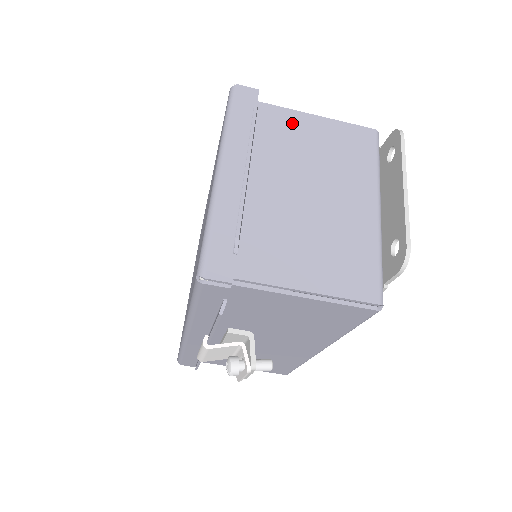
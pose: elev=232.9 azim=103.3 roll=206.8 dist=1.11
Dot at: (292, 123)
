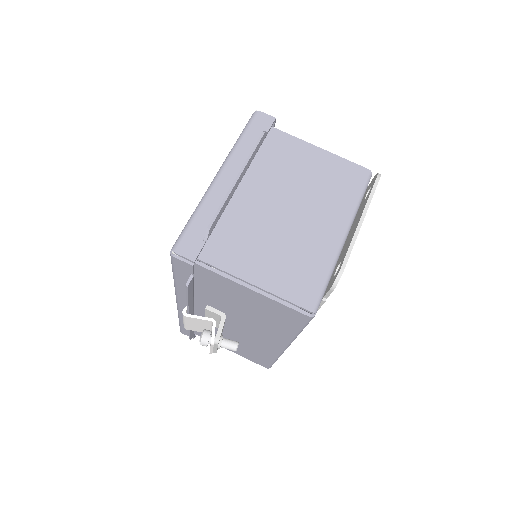
Dot at: (295, 150)
